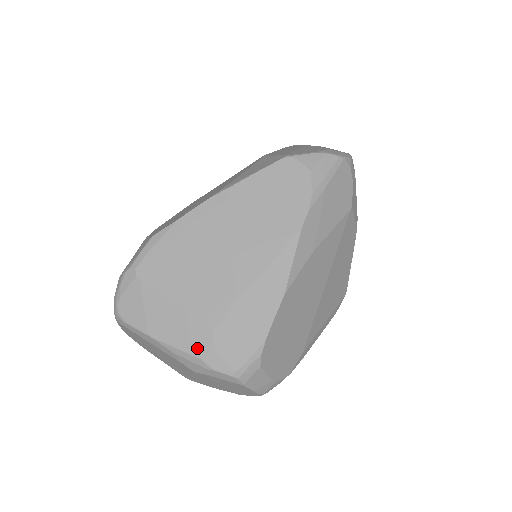
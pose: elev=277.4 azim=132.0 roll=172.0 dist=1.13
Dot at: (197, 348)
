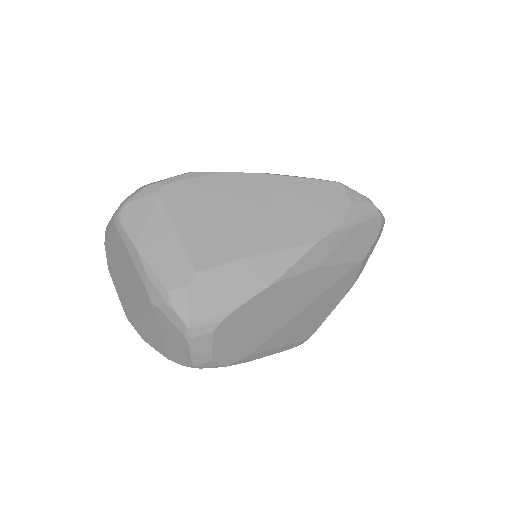
Dot at: (171, 279)
